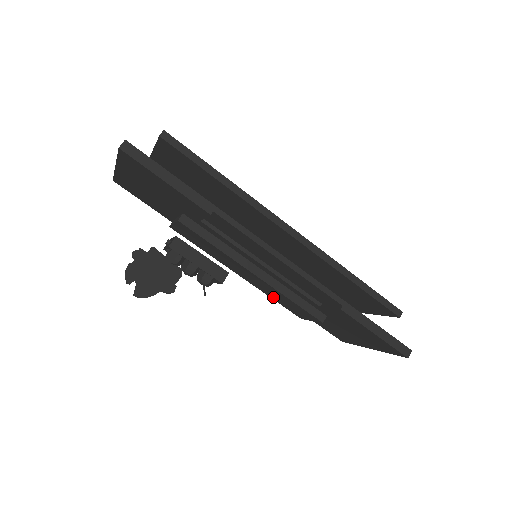
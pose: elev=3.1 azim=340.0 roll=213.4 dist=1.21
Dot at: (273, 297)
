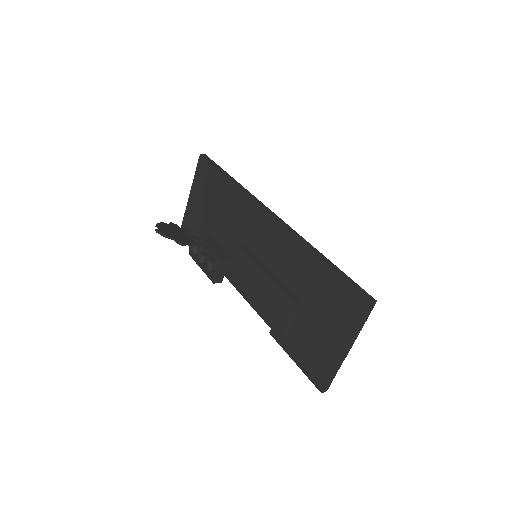
Dot at: (259, 306)
